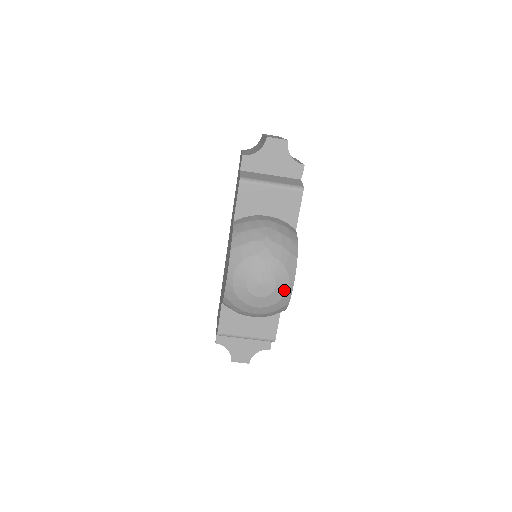
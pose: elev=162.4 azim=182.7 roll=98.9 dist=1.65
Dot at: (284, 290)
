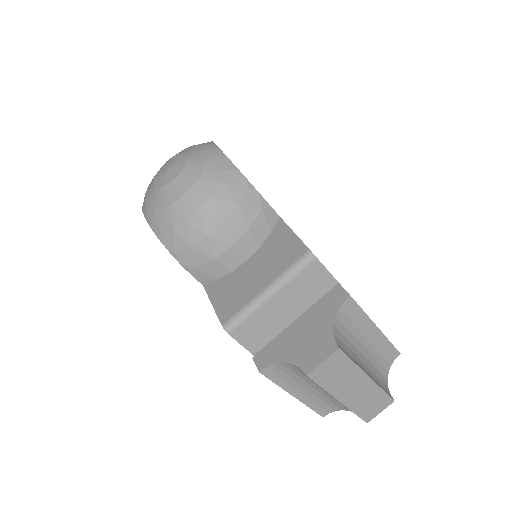
Dot at: (204, 153)
